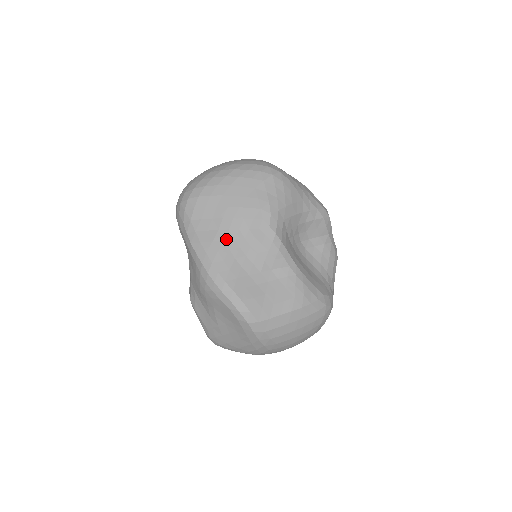
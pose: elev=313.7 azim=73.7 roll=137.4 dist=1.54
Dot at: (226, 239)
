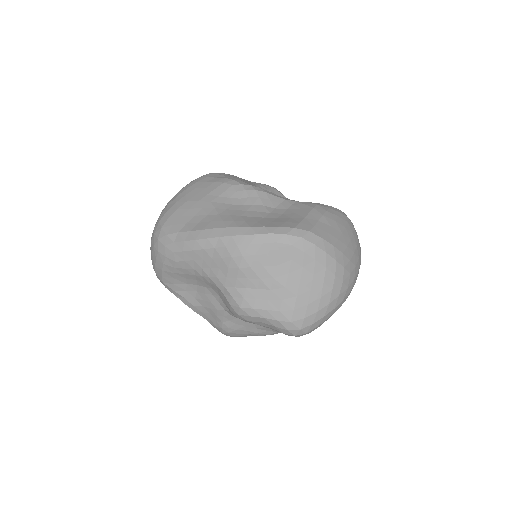
Dot at: (220, 213)
